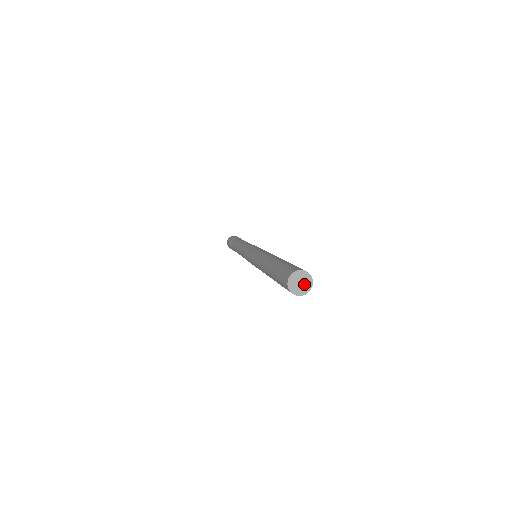
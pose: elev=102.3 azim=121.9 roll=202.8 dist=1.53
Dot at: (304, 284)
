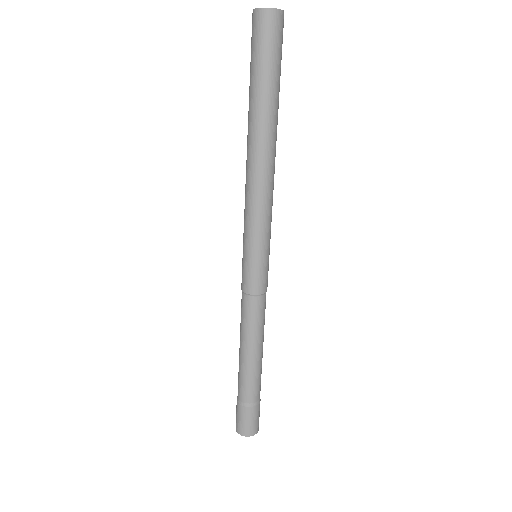
Dot at: (270, 10)
